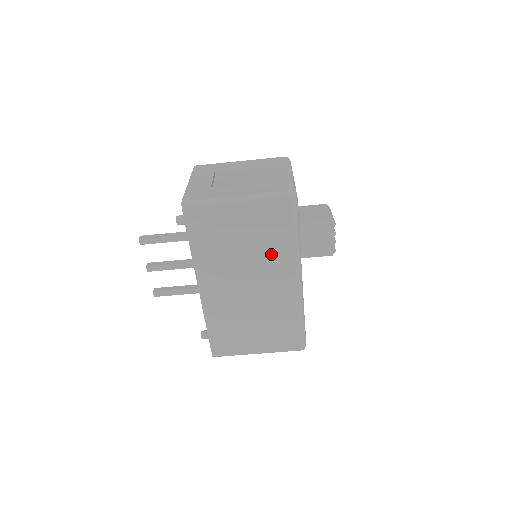
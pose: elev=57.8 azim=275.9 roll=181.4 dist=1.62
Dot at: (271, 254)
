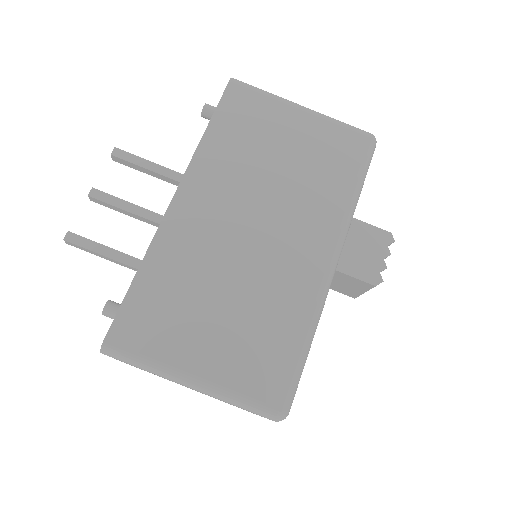
Dot at: (313, 195)
